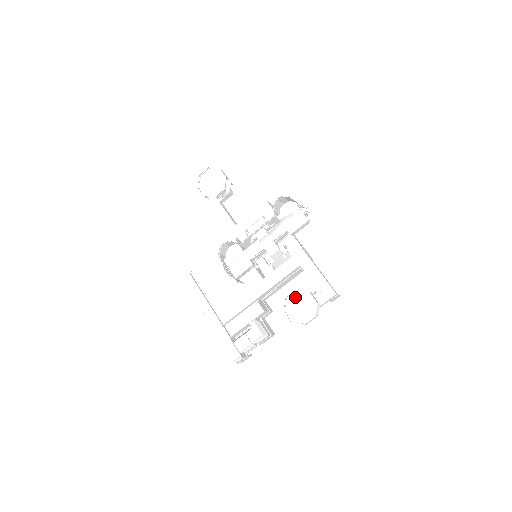
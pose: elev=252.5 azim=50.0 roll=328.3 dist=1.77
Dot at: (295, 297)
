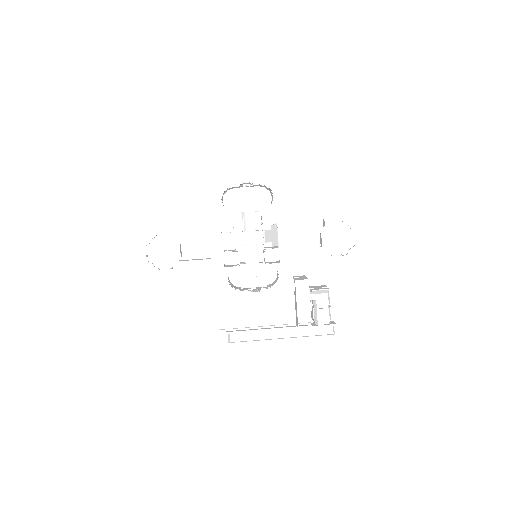
Dot at: (326, 238)
